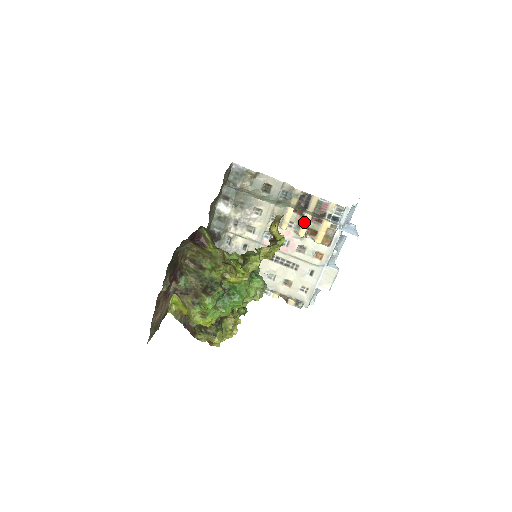
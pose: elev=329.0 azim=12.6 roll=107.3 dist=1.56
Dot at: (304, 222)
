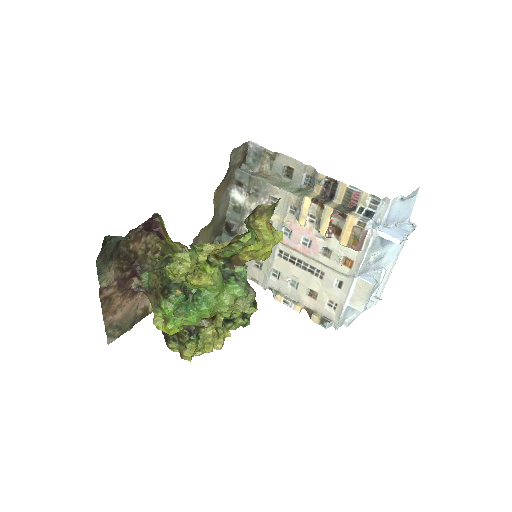
Dot at: (324, 217)
